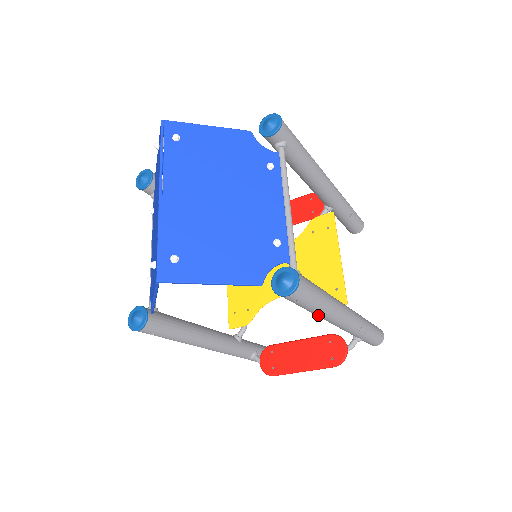
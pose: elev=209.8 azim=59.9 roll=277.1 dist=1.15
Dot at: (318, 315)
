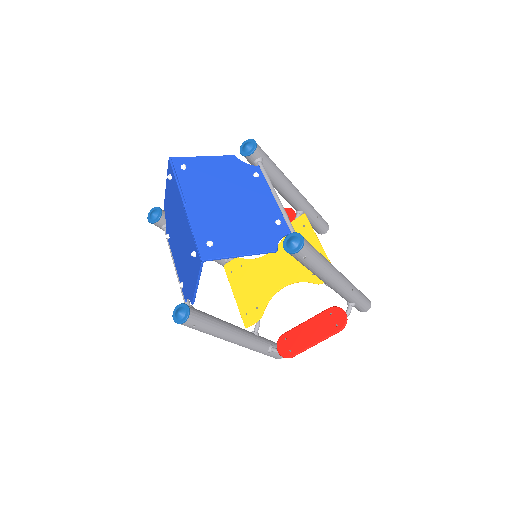
Dot at: (320, 275)
